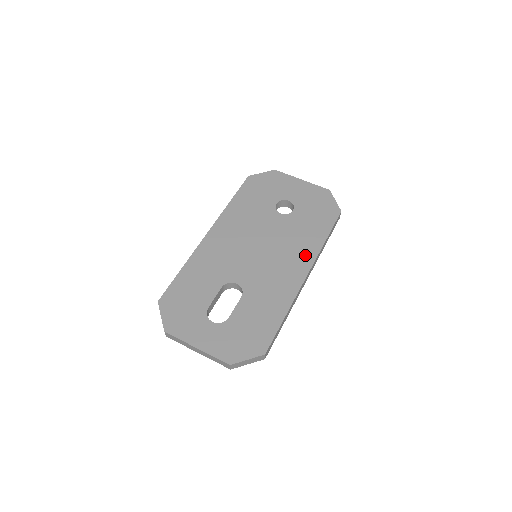
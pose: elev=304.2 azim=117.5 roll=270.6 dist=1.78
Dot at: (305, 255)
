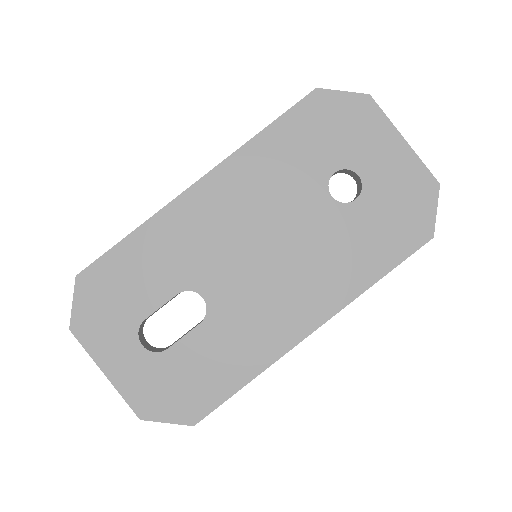
Dot at: (330, 295)
